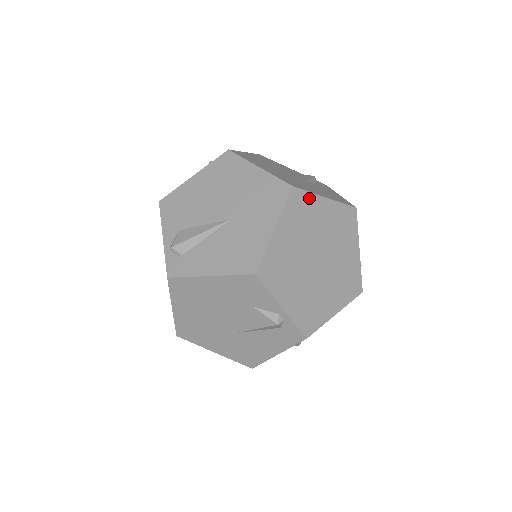
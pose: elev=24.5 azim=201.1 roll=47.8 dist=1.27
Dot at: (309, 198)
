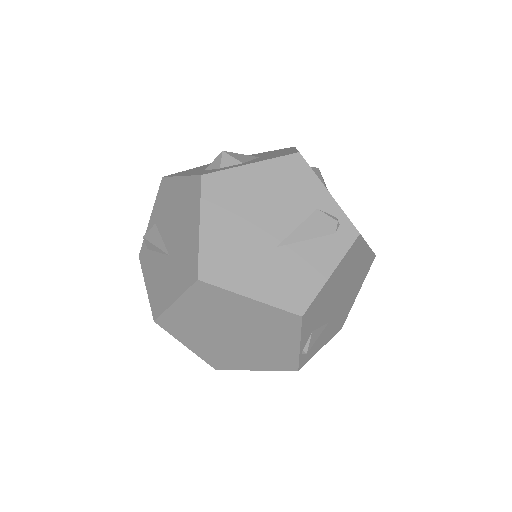
Dot at: (222, 293)
